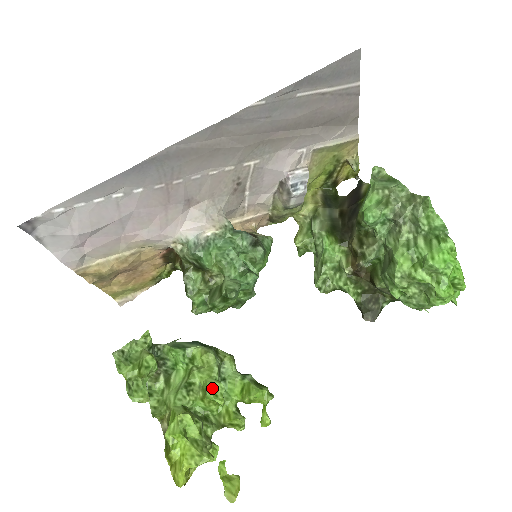
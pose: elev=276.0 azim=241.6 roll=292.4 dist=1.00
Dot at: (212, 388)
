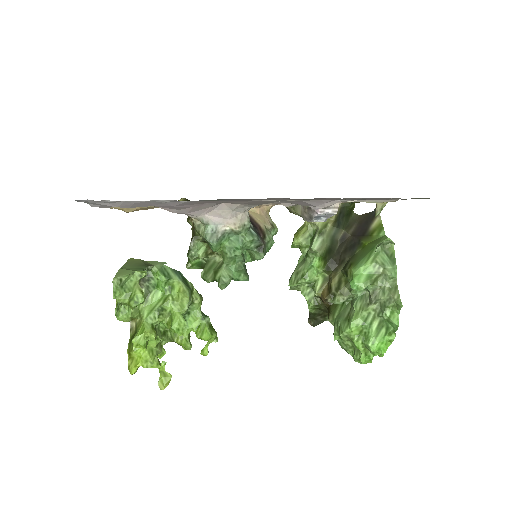
Dot at: (178, 323)
